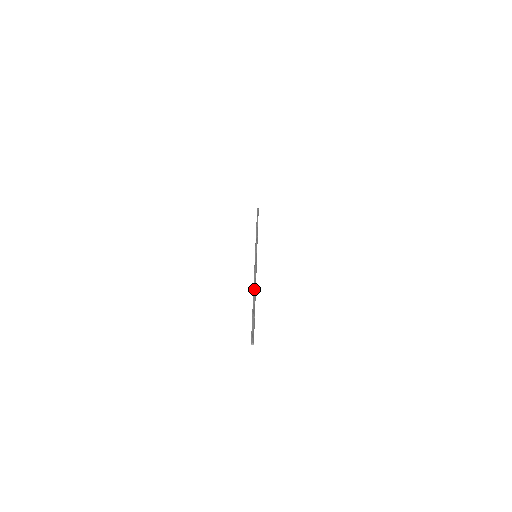
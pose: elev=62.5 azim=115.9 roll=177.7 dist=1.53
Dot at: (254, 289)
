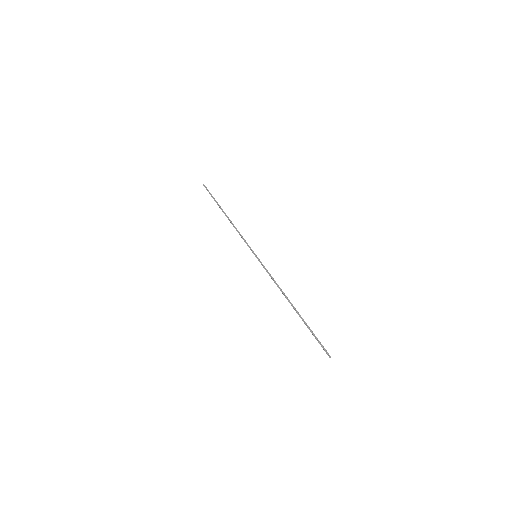
Dot at: (288, 299)
